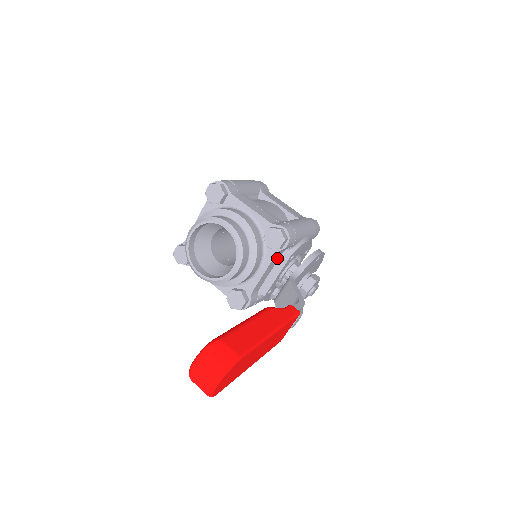
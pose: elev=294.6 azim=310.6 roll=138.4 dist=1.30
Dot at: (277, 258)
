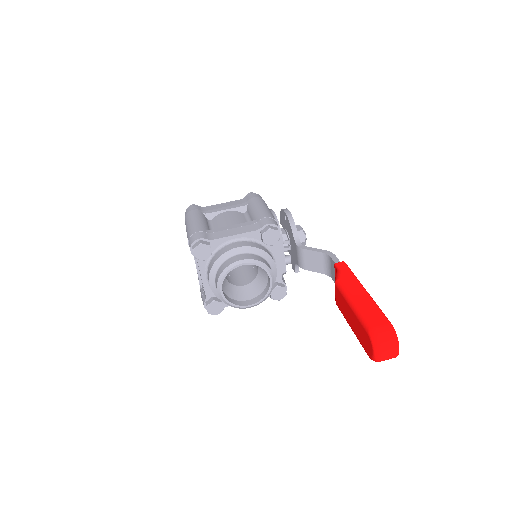
Dot at: occluded
